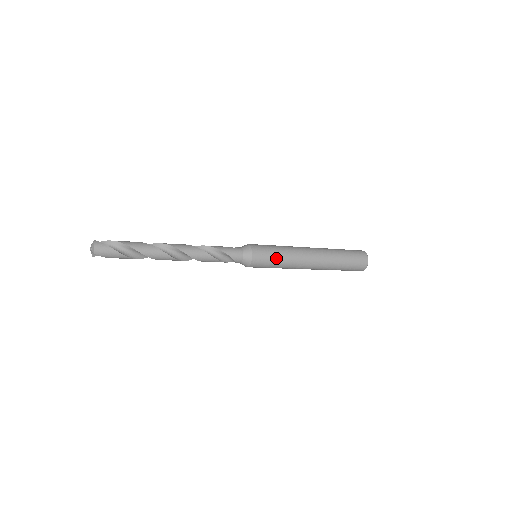
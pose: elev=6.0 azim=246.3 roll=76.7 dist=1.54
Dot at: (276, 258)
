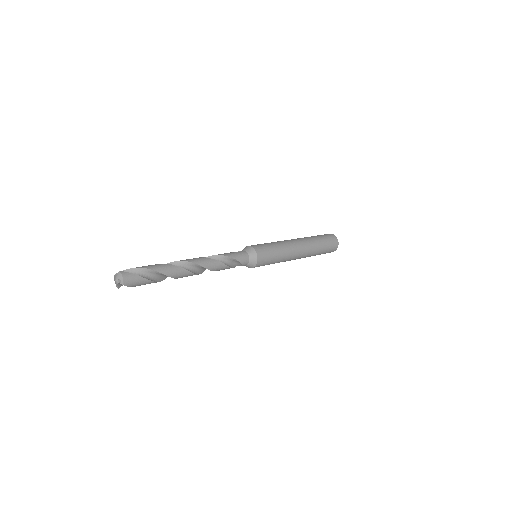
Dot at: (275, 255)
